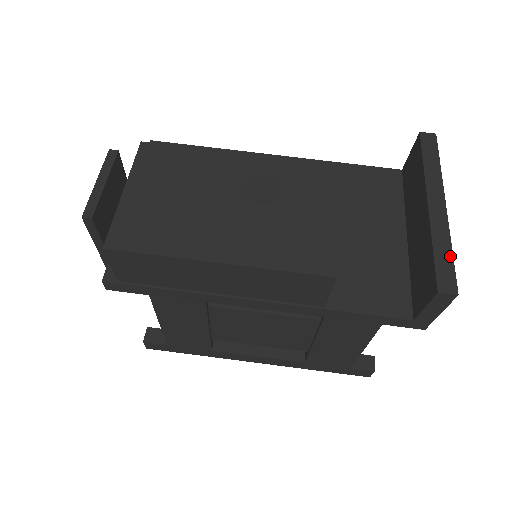
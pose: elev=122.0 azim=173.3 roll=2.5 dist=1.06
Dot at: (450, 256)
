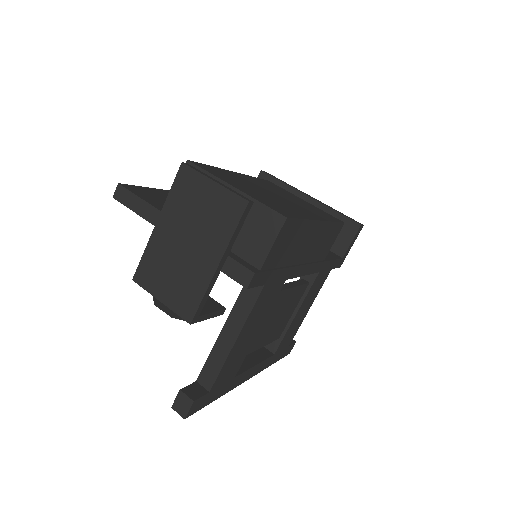
Dot at: (342, 213)
